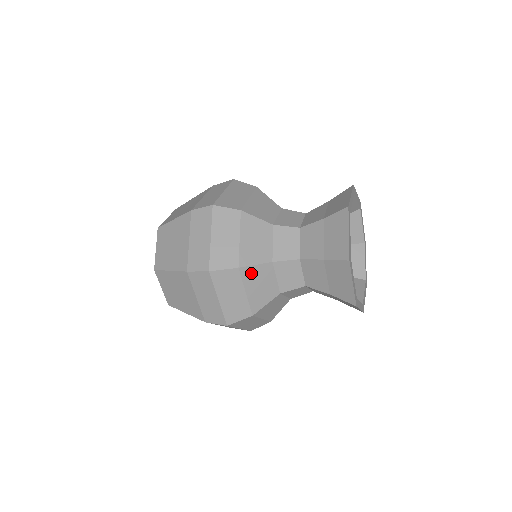
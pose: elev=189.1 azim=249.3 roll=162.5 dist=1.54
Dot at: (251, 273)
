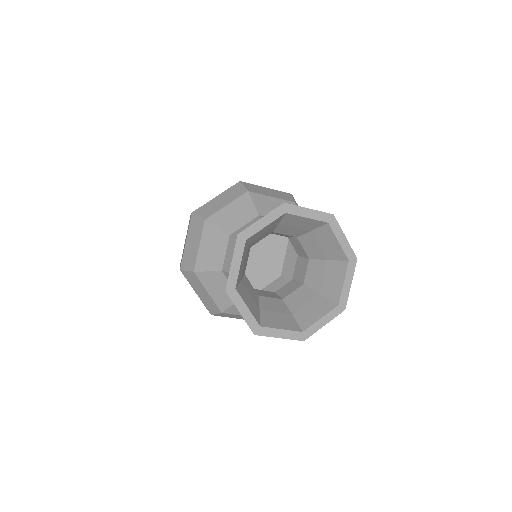
Dot at: (206, 277)
